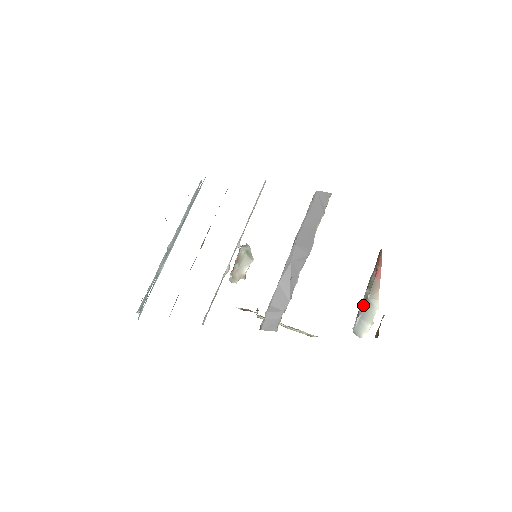
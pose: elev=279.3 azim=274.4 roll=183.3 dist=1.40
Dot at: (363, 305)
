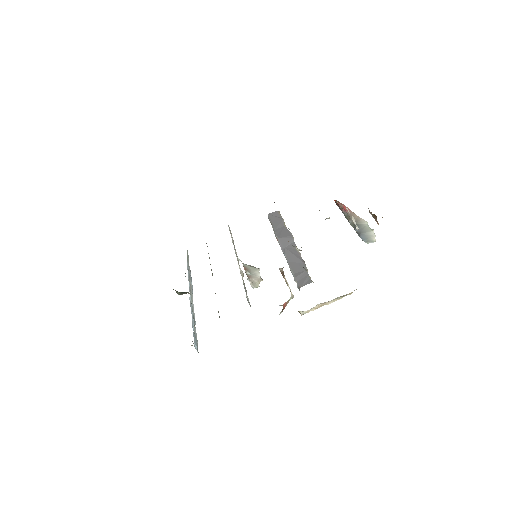
Dot at: (355, 228)
